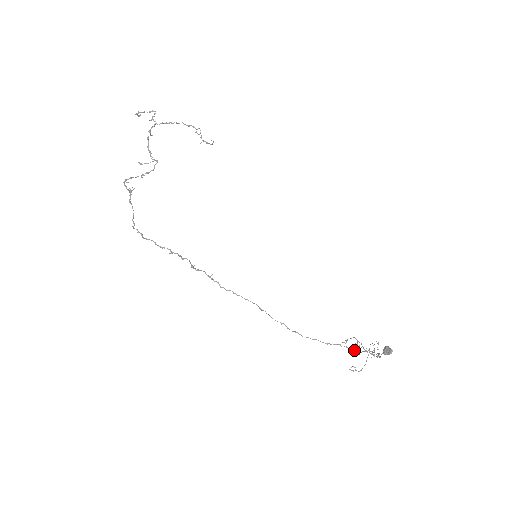
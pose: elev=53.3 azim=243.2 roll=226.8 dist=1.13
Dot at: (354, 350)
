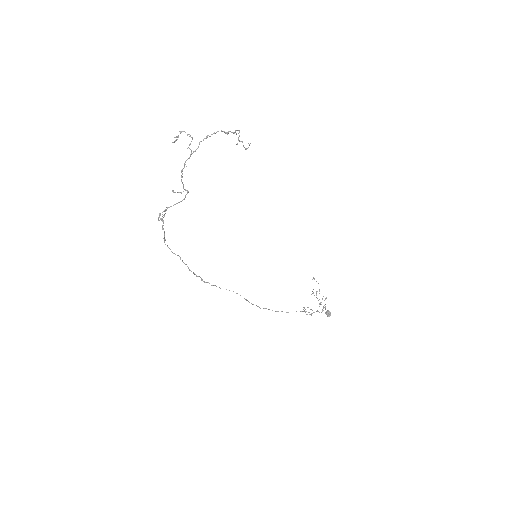
Dot at: (313, 293)
